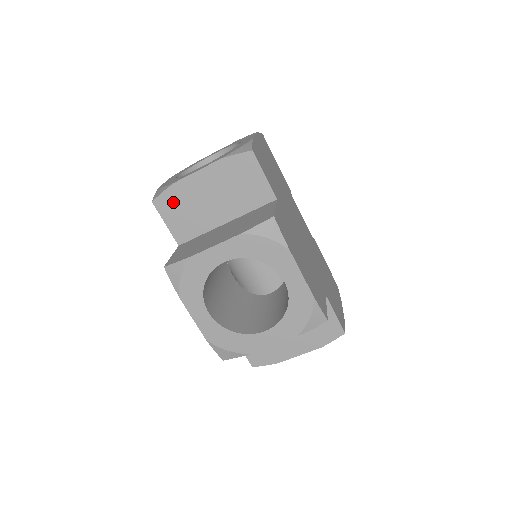
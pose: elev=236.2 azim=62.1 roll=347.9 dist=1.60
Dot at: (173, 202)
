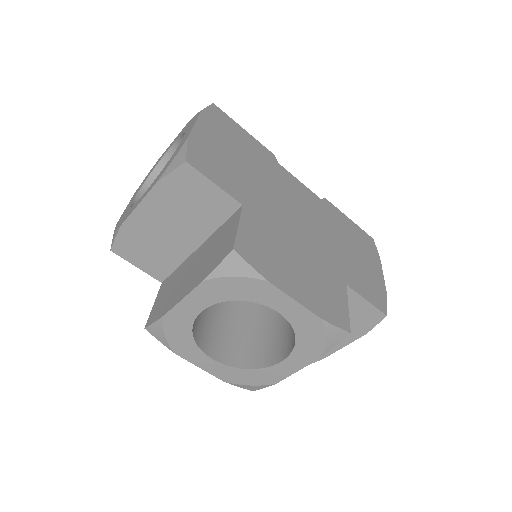
Dot at: (131, 244)
